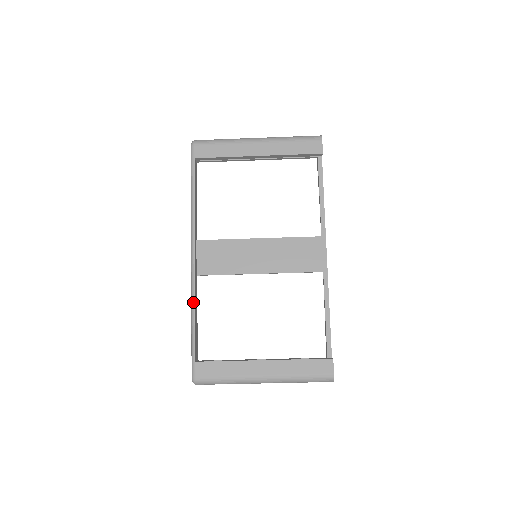
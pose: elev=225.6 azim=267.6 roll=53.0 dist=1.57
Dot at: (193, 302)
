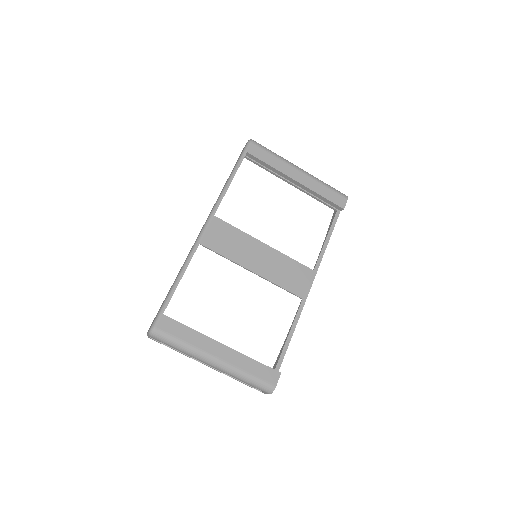
Dot at: (187, 262)
